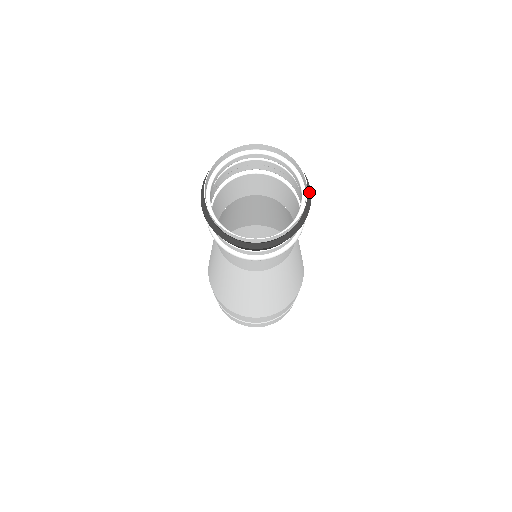
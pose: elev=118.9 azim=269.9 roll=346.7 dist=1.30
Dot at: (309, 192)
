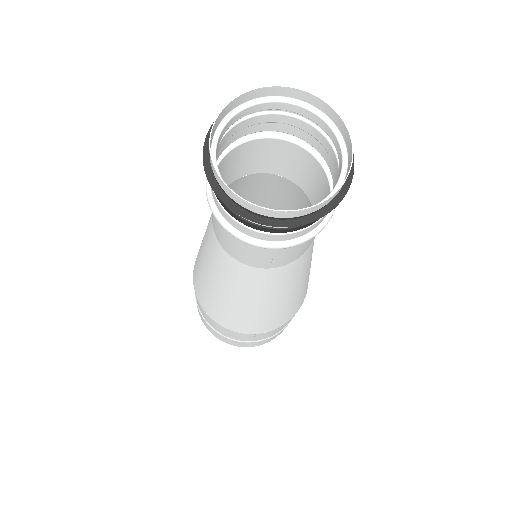
Dot at: occluded
